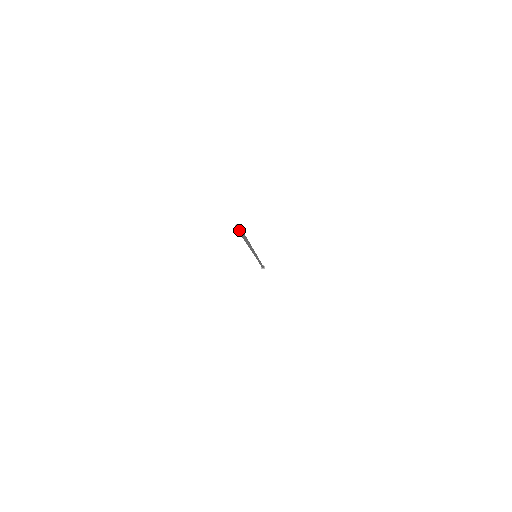
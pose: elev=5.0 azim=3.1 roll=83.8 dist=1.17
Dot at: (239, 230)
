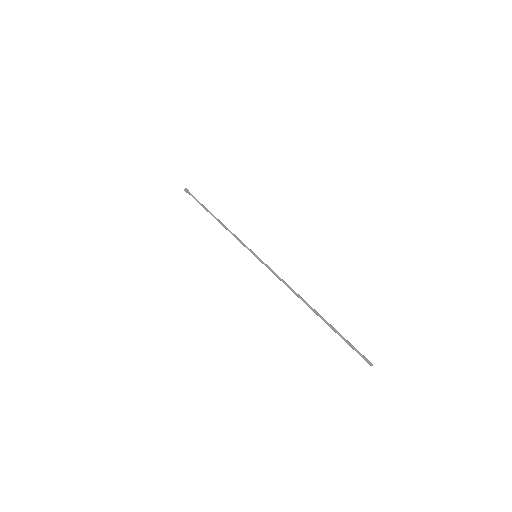
Dot at: (365, 360)
